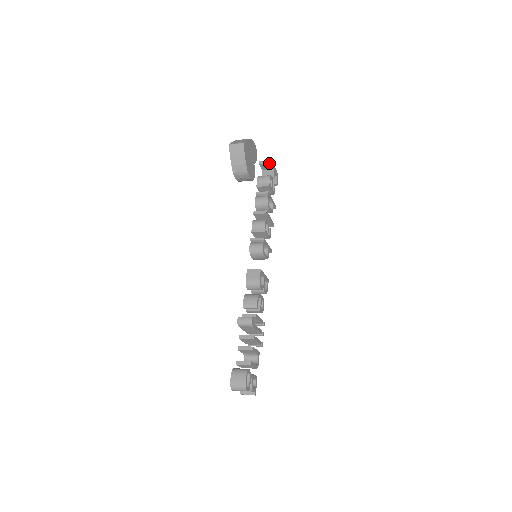
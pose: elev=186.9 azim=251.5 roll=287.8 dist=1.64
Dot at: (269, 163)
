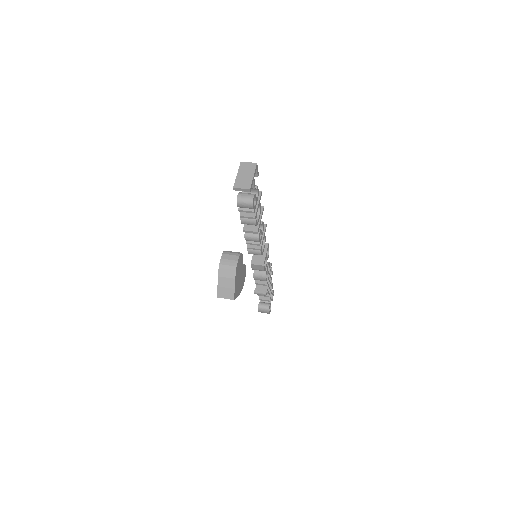
Dot at: (247, 191)
